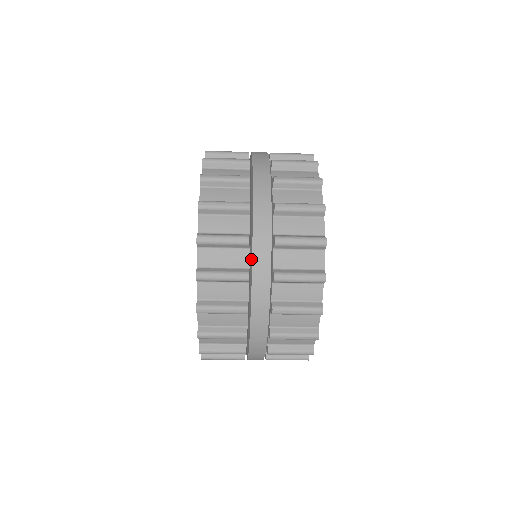
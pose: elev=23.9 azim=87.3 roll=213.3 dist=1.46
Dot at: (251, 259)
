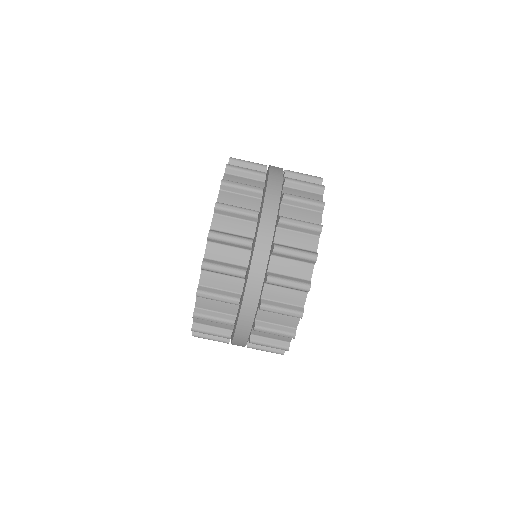
Dot at: (251, 260)
